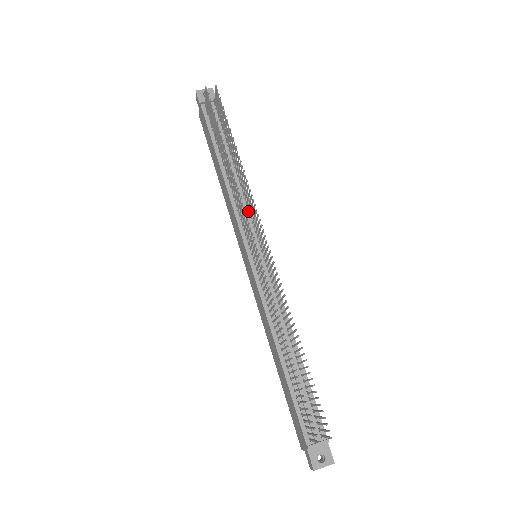
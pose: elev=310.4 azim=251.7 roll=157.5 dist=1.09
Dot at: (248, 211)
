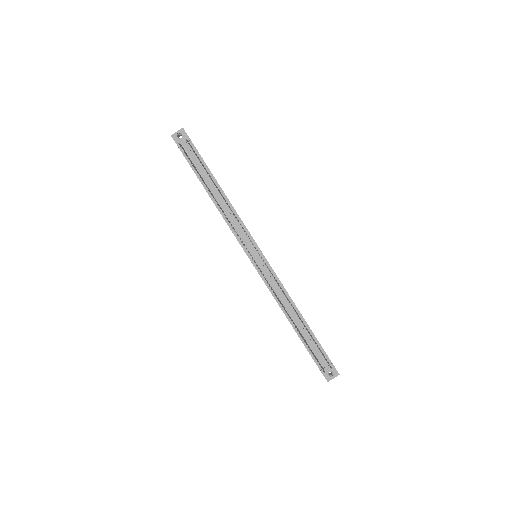
Dot at: (241, 226)
